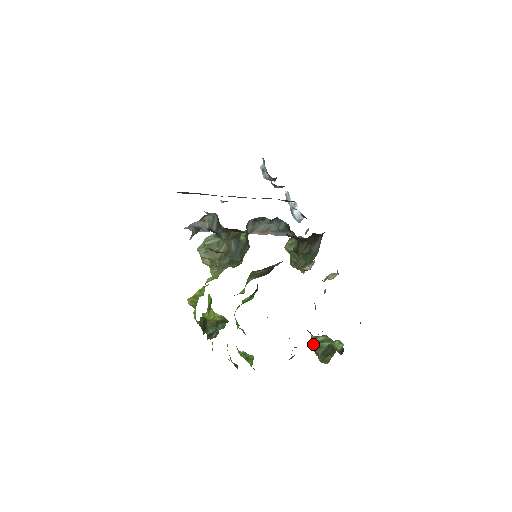
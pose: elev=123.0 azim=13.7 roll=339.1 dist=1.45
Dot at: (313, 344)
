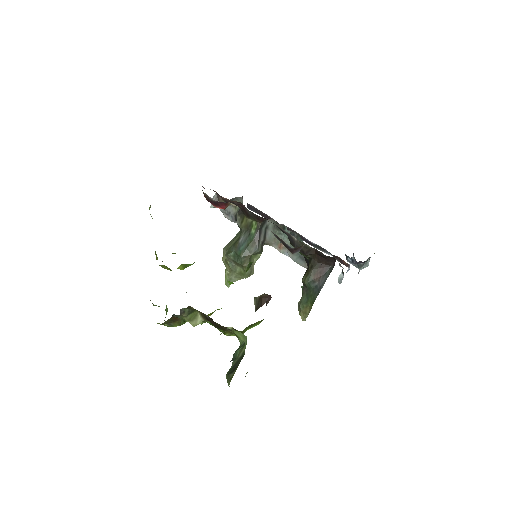
Dot at: (234, 353)
